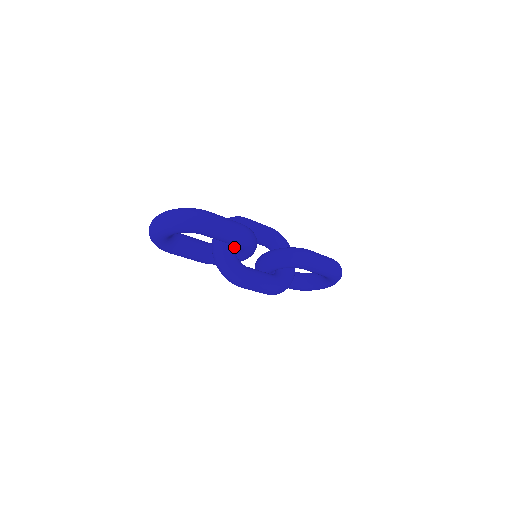
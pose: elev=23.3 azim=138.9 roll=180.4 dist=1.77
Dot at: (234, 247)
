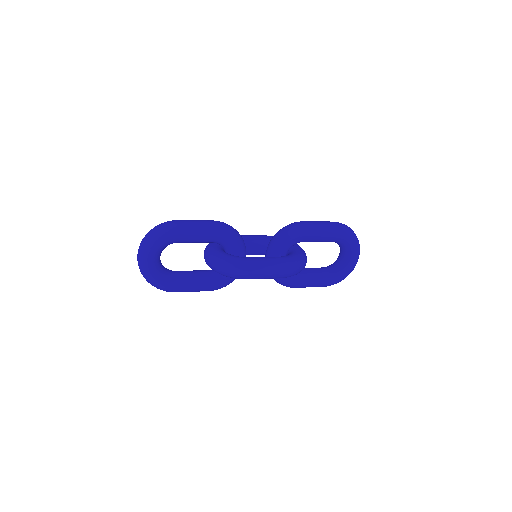
Dot at: occluded
